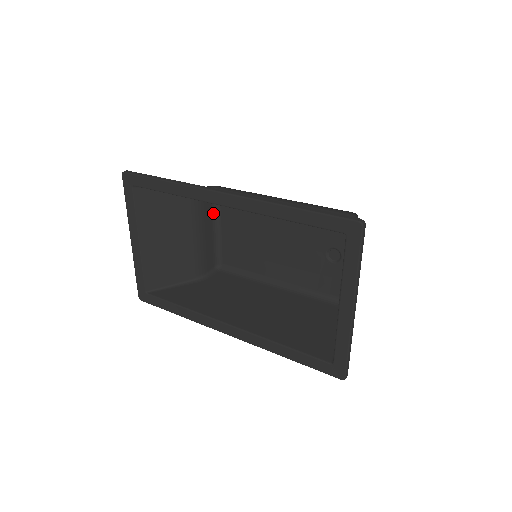
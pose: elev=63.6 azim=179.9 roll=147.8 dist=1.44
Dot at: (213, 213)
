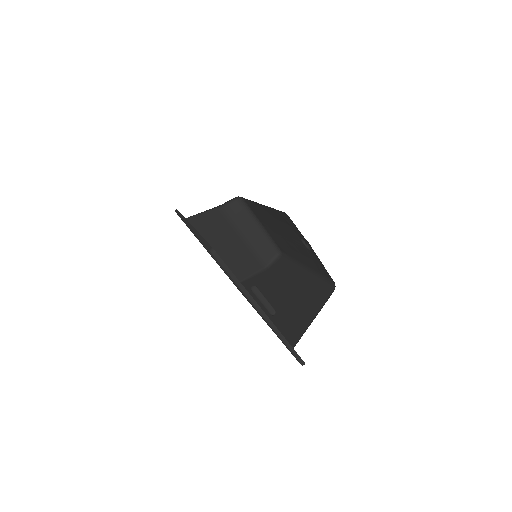
Dot at: (250, 216)
